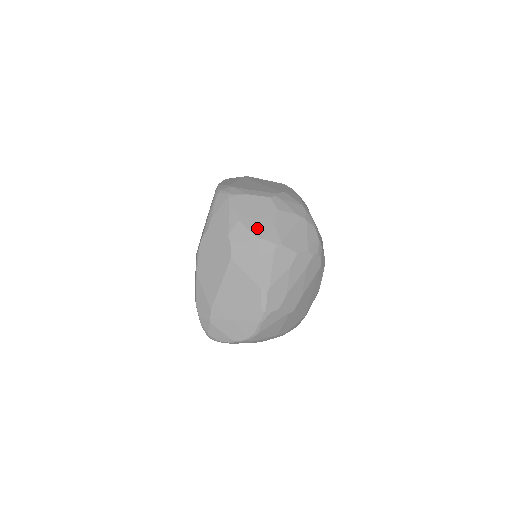
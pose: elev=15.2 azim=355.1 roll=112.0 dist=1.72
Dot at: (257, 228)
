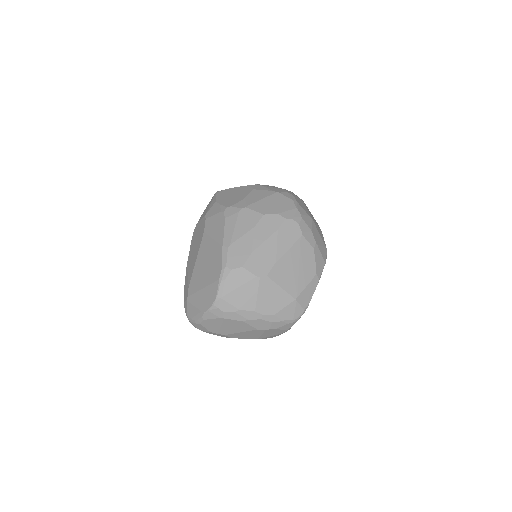
Dot at: (228, 202)
